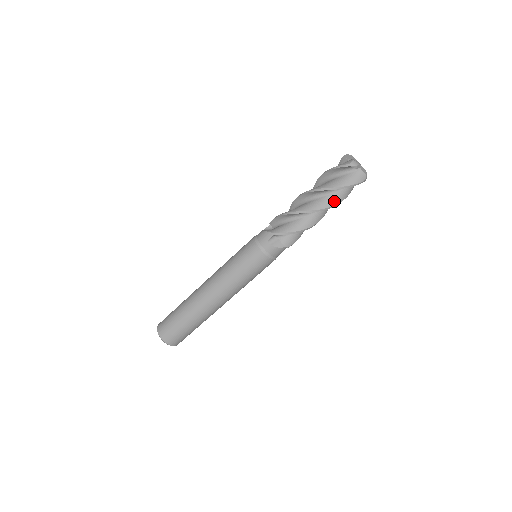
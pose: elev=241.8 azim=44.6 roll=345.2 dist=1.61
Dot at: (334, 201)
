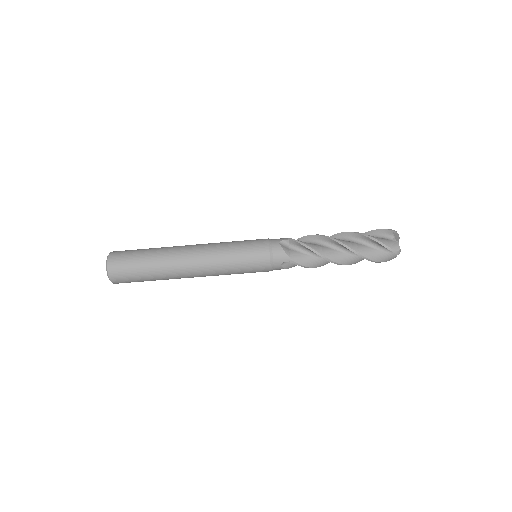
Dot at: (358, 261)
